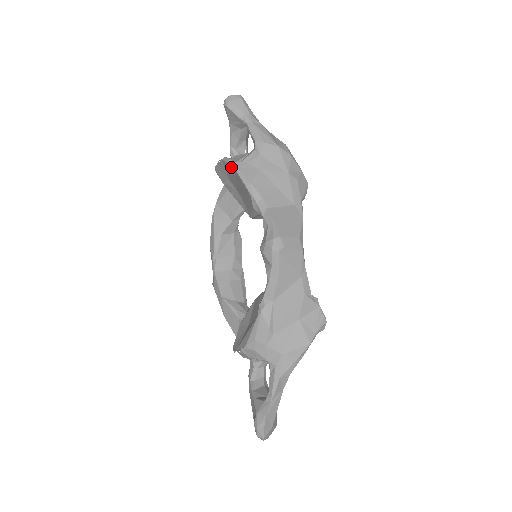
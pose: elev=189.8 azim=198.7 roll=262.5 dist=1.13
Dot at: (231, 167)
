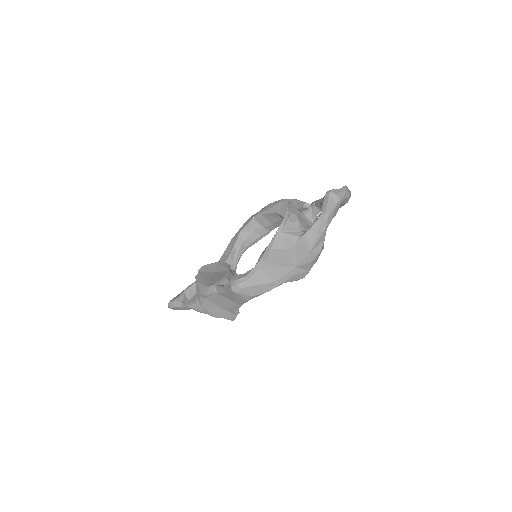
Dot at: (279, 227)
